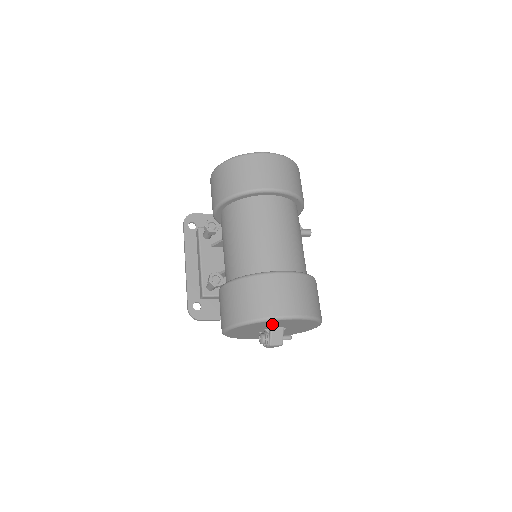
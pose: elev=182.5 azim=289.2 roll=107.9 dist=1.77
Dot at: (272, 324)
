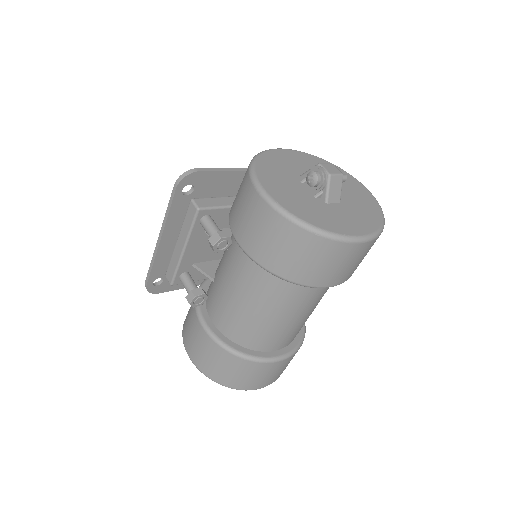
Dot at: occluded
